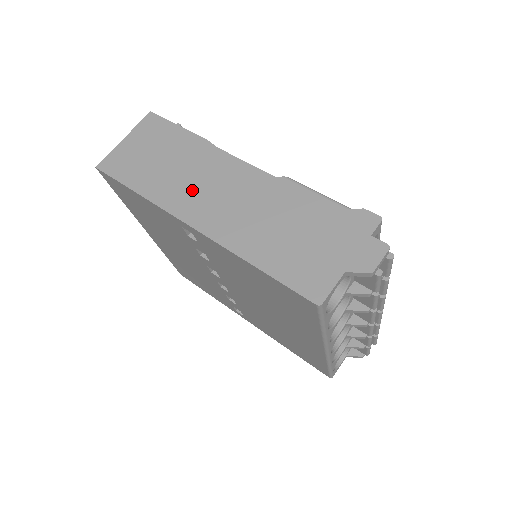
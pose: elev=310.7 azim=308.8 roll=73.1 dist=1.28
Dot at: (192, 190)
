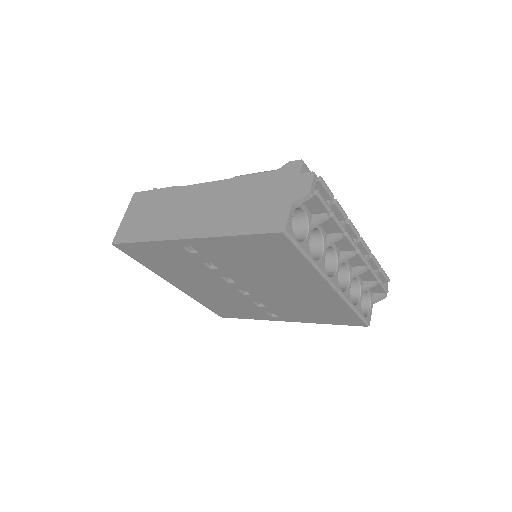
Dot at: (177, 219)
